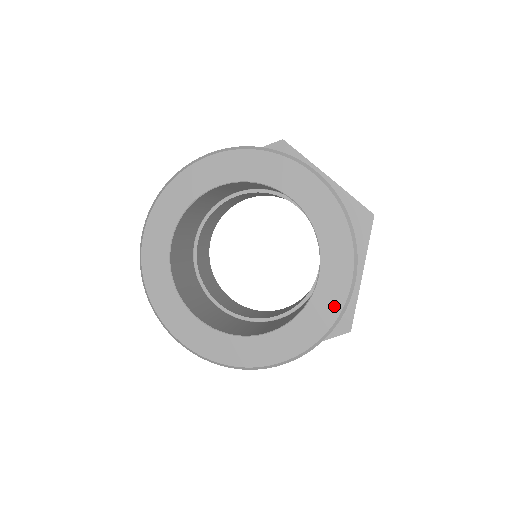
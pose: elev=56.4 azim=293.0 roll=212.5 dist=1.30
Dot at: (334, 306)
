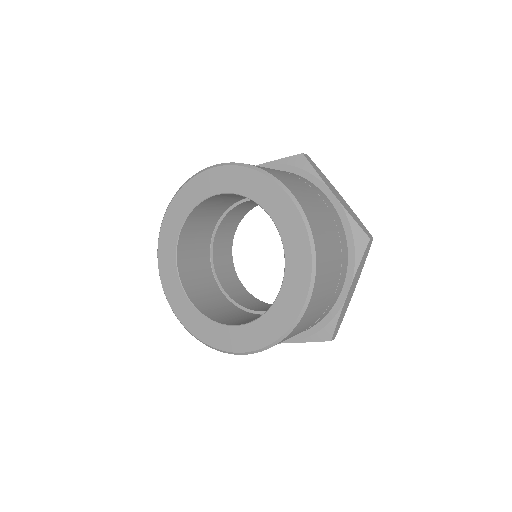
Dot at: (288, 317)
